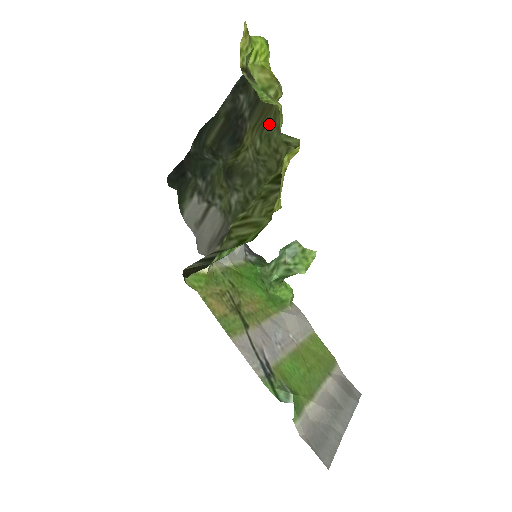
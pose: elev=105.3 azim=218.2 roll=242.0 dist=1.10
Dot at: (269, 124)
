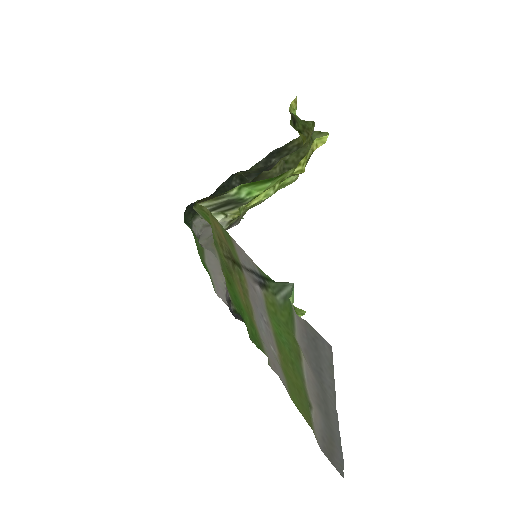
Dot at: occluded
